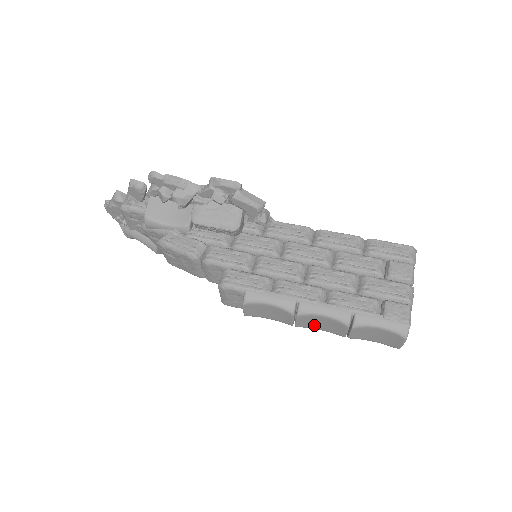
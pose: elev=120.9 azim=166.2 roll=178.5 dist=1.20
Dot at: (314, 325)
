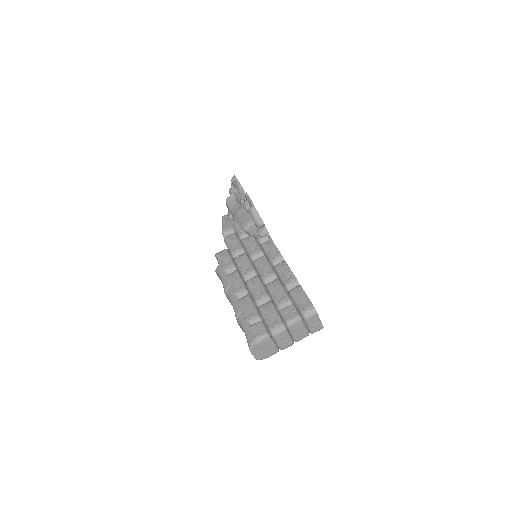
Dot at: occluded
